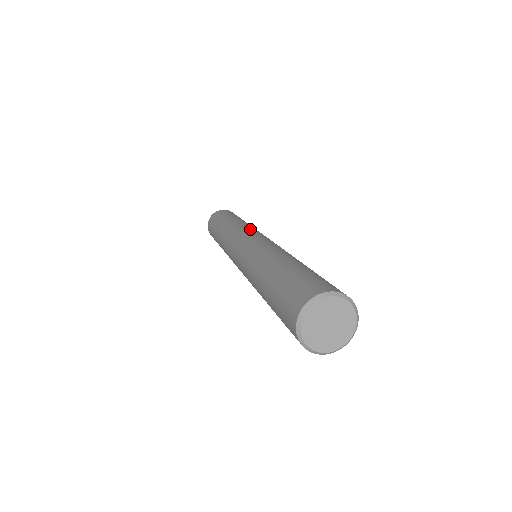
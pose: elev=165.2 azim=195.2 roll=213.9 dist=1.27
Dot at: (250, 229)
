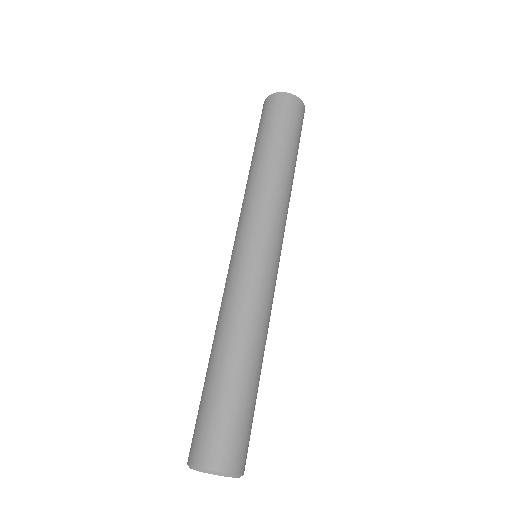
Dot at: (274, 220)
